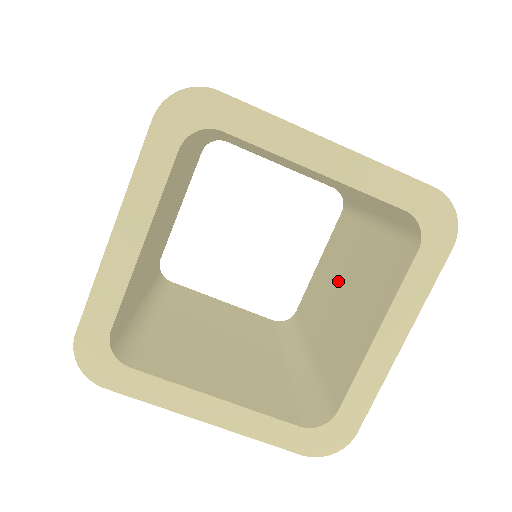
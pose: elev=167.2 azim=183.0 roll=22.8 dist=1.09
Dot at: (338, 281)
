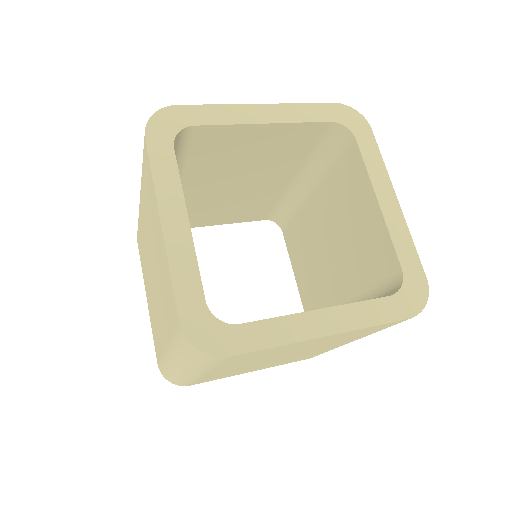
Dot at: occluded
